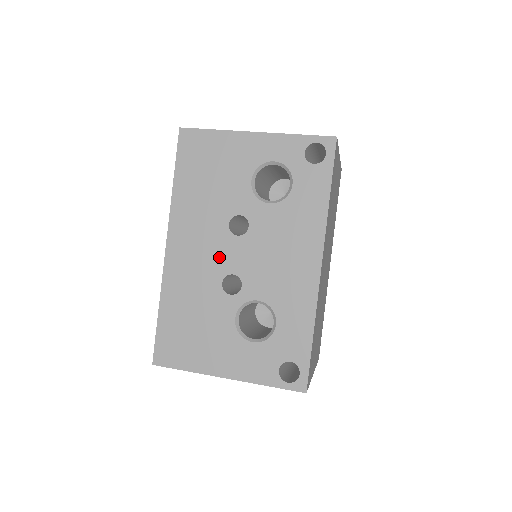
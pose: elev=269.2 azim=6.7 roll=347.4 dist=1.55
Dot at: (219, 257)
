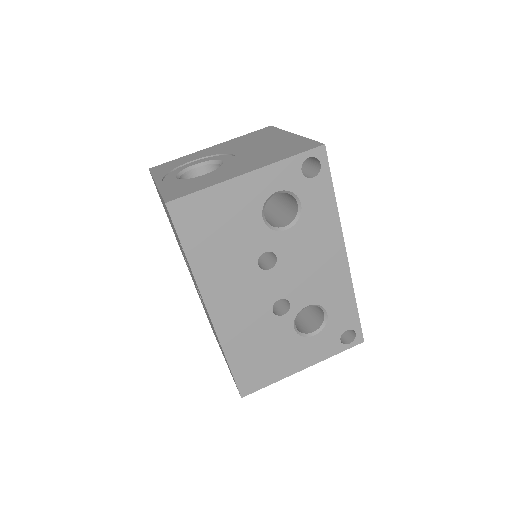
Dot at: (261, 294)
